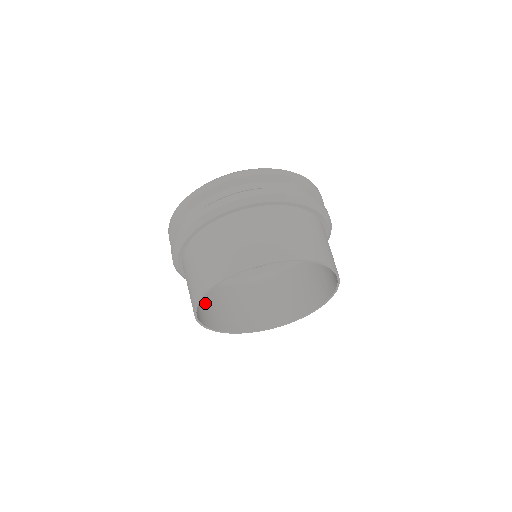
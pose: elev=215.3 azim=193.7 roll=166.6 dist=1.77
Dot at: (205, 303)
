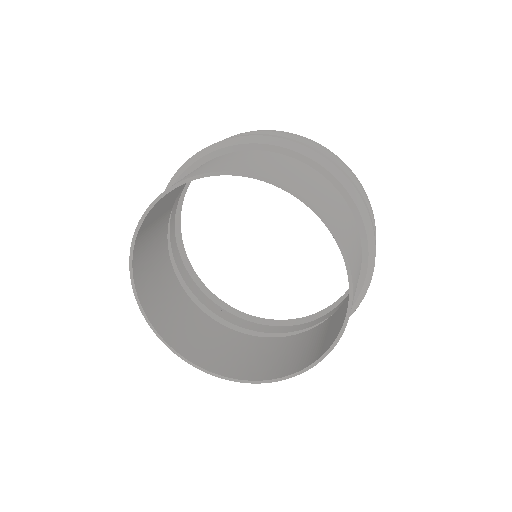
Dot at: (154, 270)
